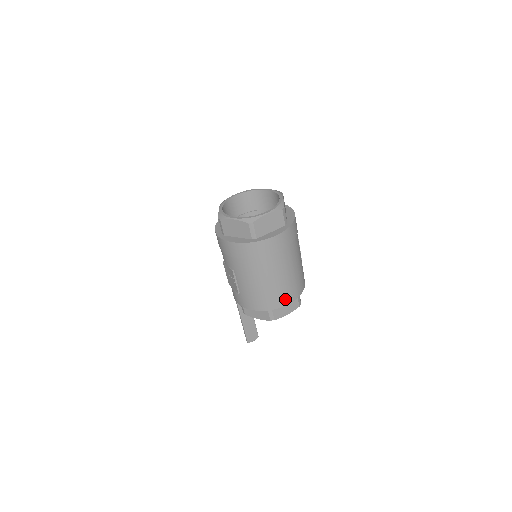
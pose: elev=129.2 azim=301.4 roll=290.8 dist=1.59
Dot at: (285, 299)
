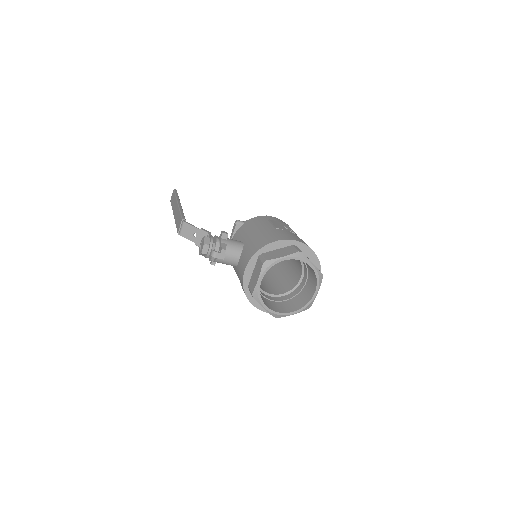
Dot at: occluded
